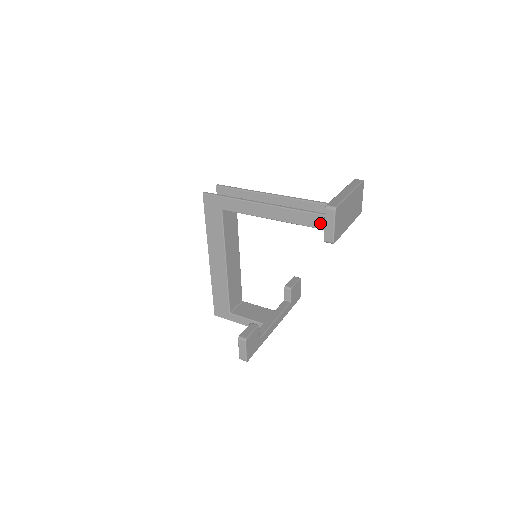
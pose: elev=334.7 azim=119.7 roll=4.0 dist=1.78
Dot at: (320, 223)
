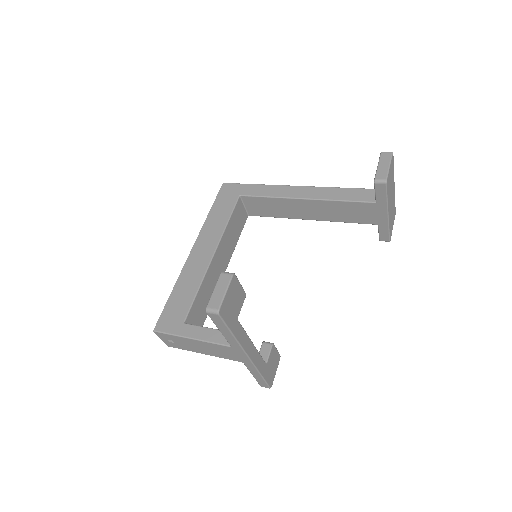
Dot at: (361, 196)
